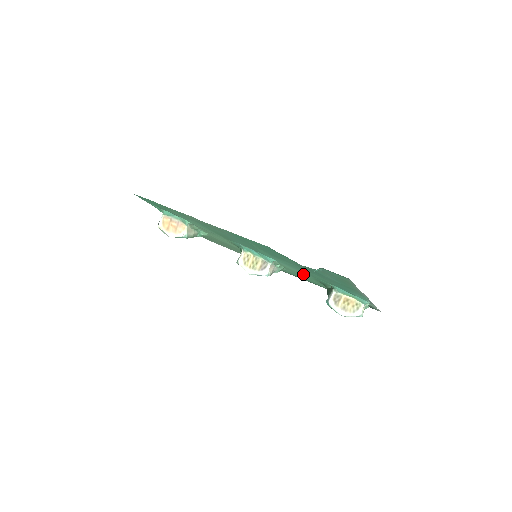
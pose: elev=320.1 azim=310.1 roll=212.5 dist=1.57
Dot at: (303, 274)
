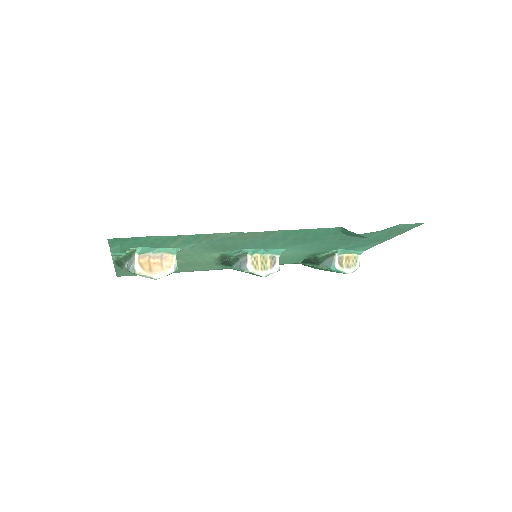
Dot at: (297, 254)
